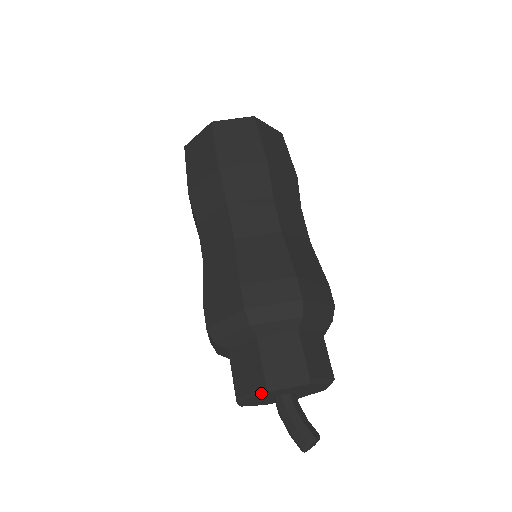
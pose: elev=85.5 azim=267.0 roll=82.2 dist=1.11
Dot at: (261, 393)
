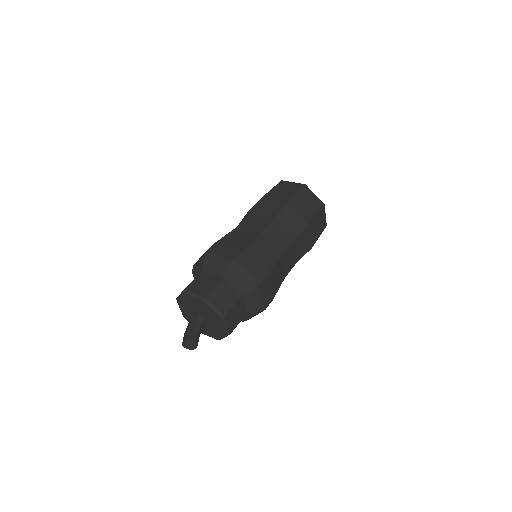
Dot at: (199, 298)
